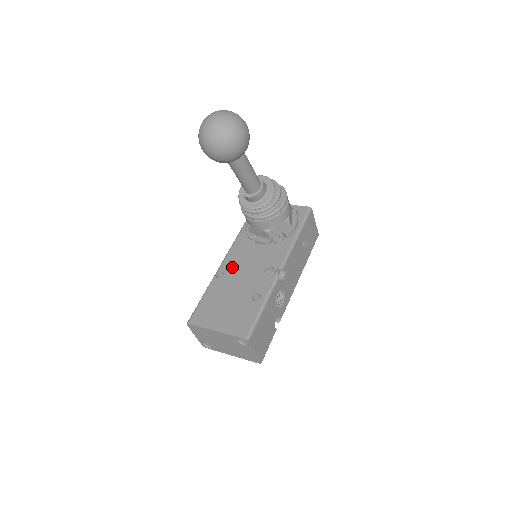
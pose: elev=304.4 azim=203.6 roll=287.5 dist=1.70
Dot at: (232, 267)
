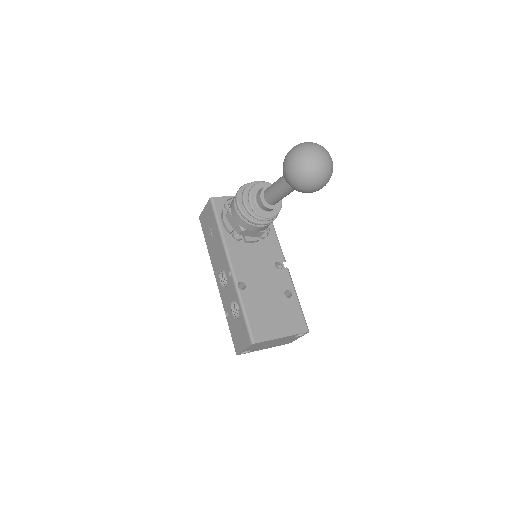
Dot at: (247, 274)
